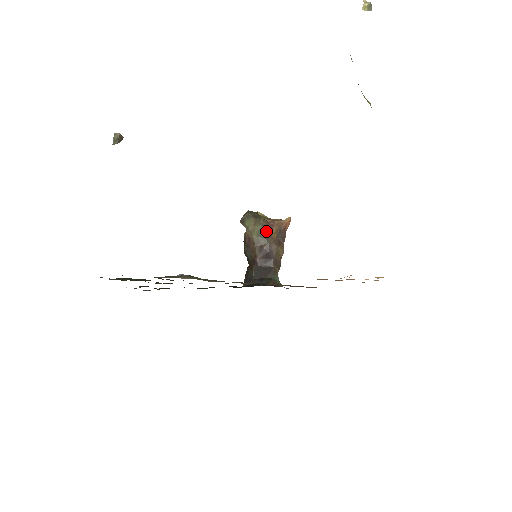
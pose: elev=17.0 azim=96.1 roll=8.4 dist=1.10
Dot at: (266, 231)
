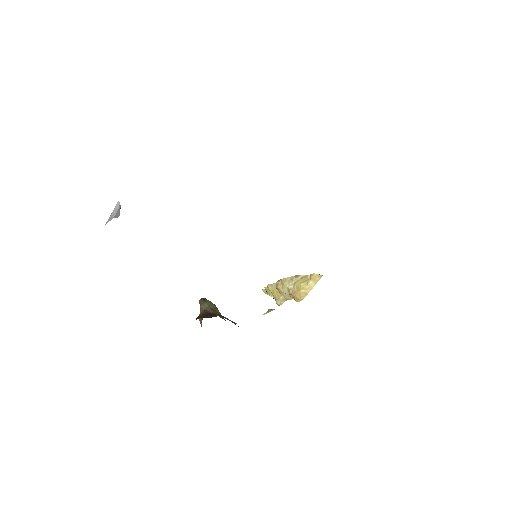
Dot at: (225, 320)
